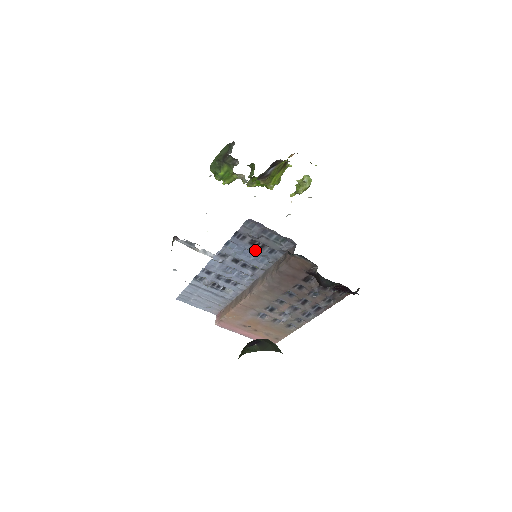
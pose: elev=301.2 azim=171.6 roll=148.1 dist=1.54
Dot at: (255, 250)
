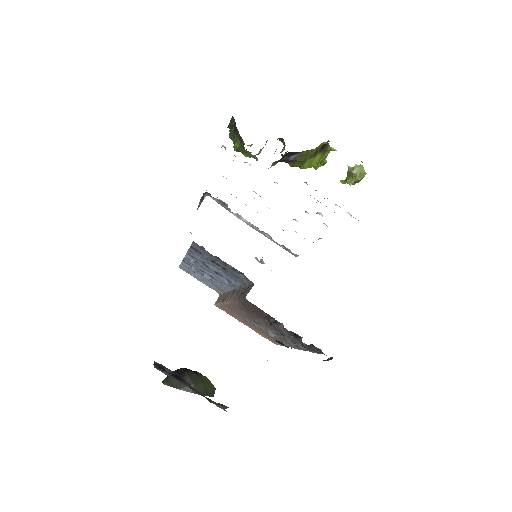
Dot at: (219, 268)
